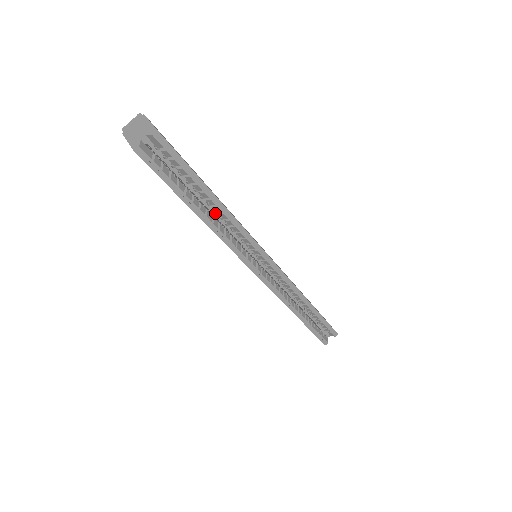
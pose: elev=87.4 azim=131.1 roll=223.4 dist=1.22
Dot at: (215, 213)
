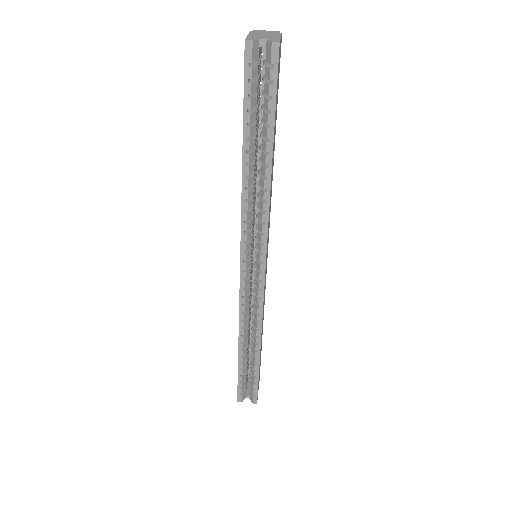
Dot at: occluded
